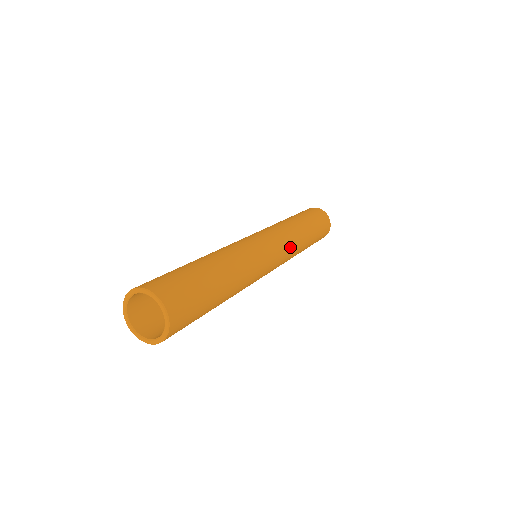
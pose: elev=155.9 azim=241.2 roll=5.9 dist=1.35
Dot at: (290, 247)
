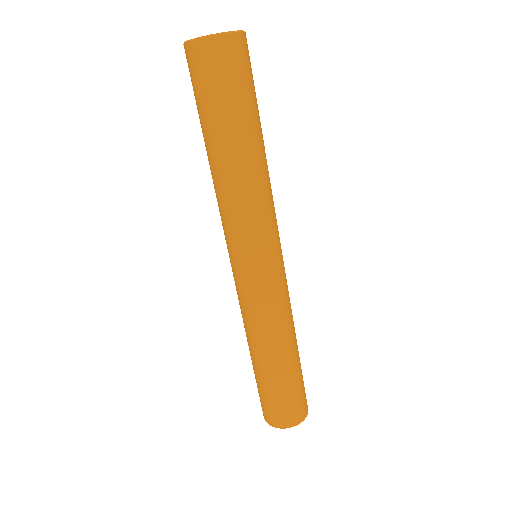
Dot at: (274, 209)
